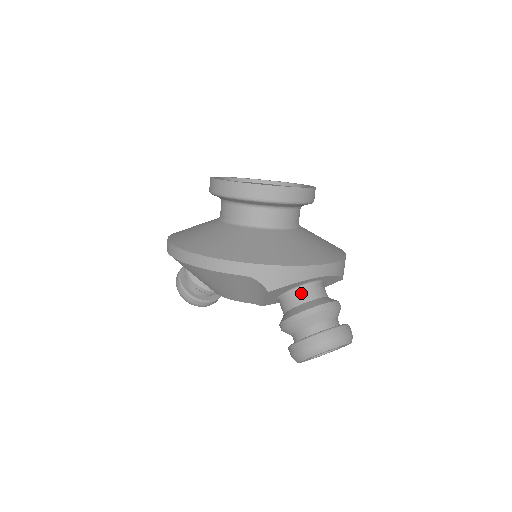
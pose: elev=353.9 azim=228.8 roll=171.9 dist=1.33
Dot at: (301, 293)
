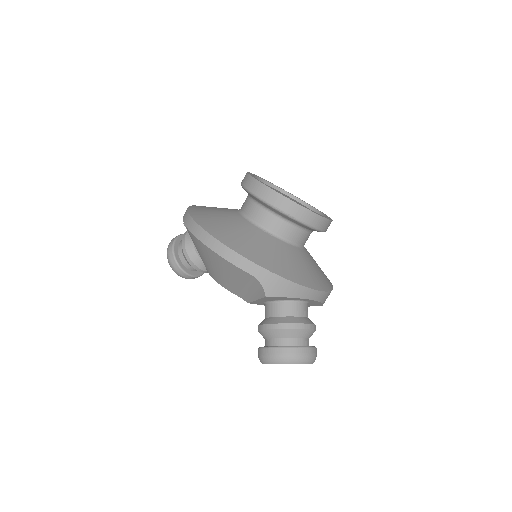
Dot at: (289, 307)
